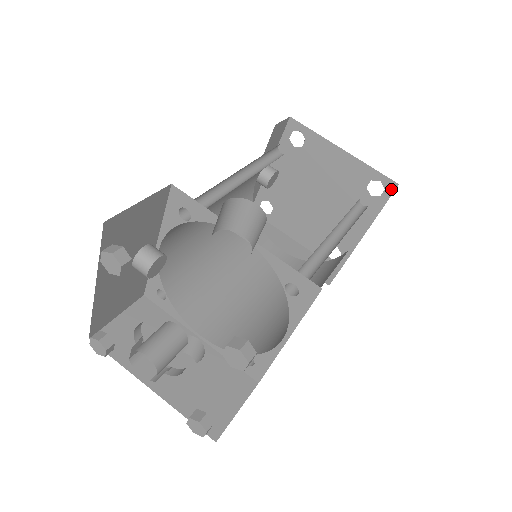
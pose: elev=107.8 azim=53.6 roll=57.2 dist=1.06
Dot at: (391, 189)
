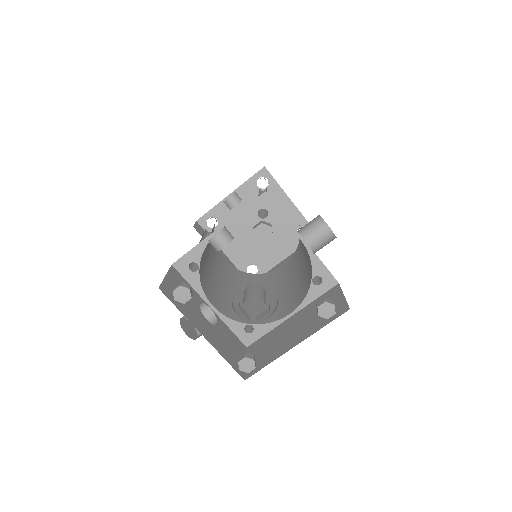
Dot at: occluded
